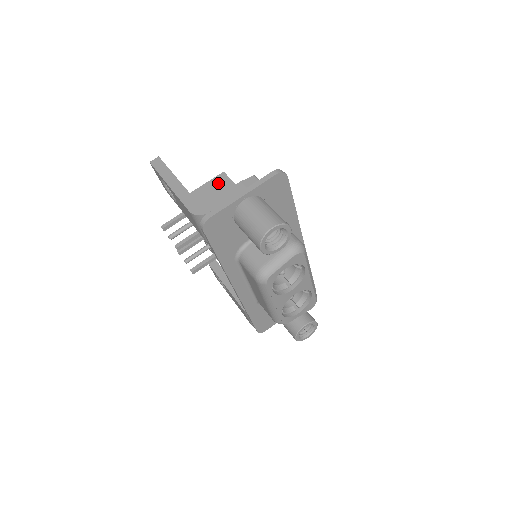
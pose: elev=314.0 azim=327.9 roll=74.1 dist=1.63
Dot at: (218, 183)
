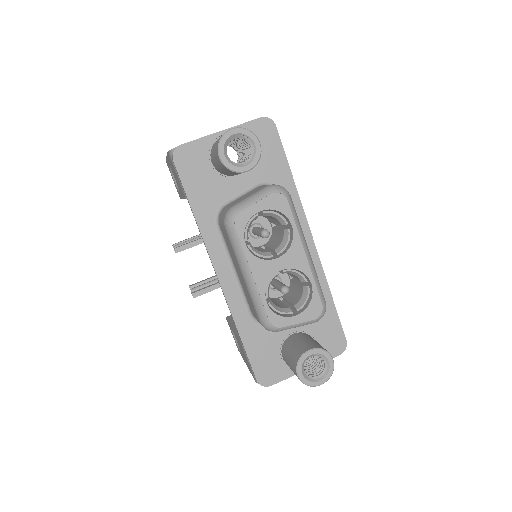
Dot at: occluded
